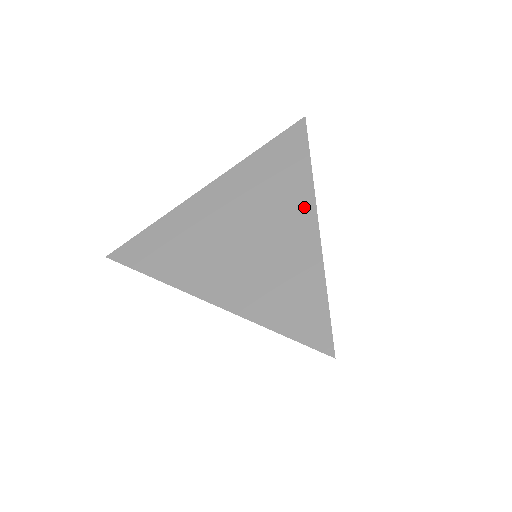
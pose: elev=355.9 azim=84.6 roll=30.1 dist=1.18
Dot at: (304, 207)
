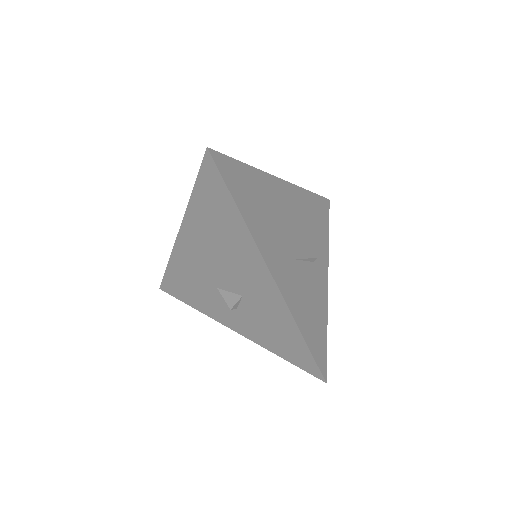
Dot at: occluded
